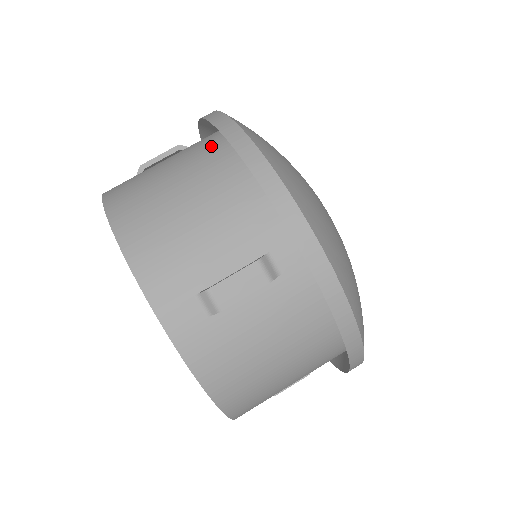
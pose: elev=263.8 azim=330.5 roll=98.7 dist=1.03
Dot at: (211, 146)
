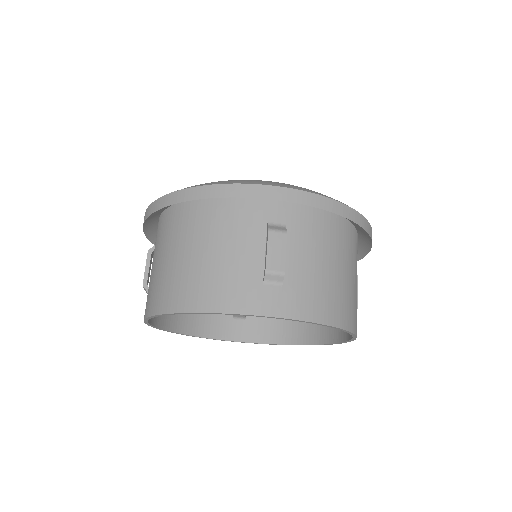
Dot at: (171, 222)
